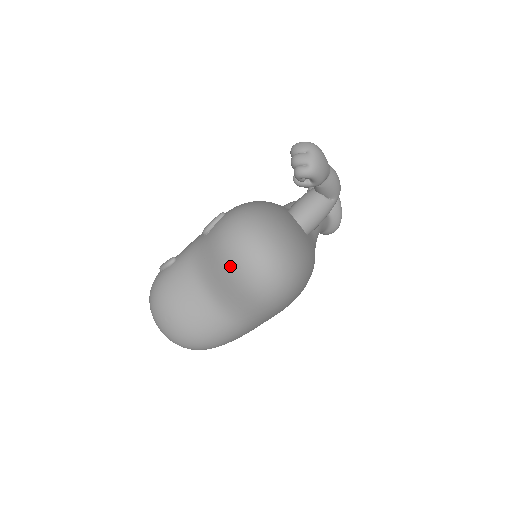
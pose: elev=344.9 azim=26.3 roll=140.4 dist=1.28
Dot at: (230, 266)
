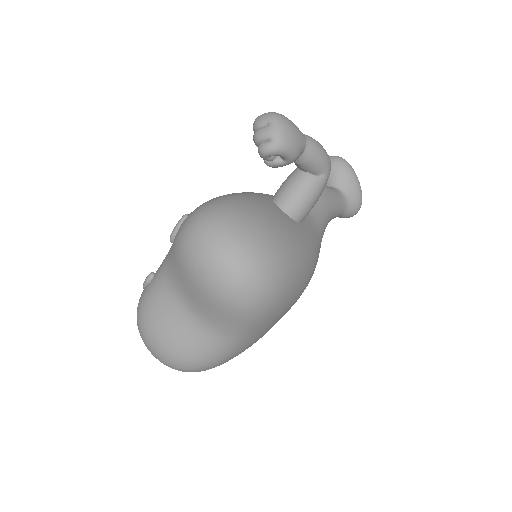
Dot at: (194, 275)
